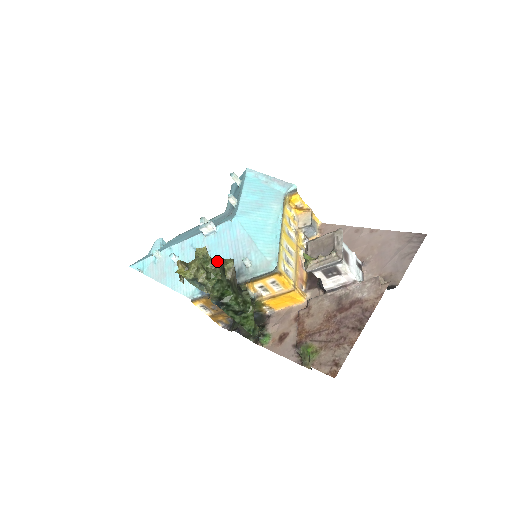
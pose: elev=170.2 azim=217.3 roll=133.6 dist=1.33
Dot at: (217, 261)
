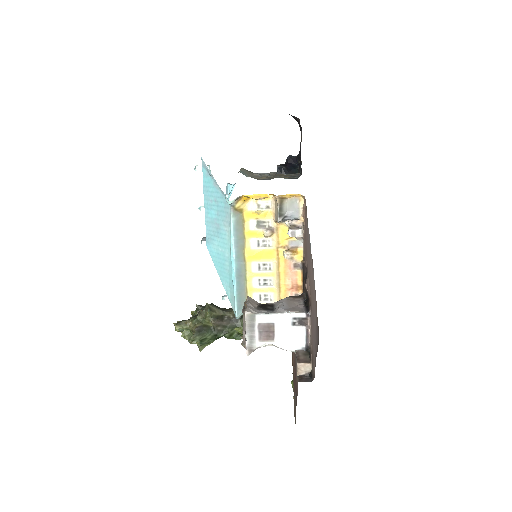
Dot at: (198, 318)
